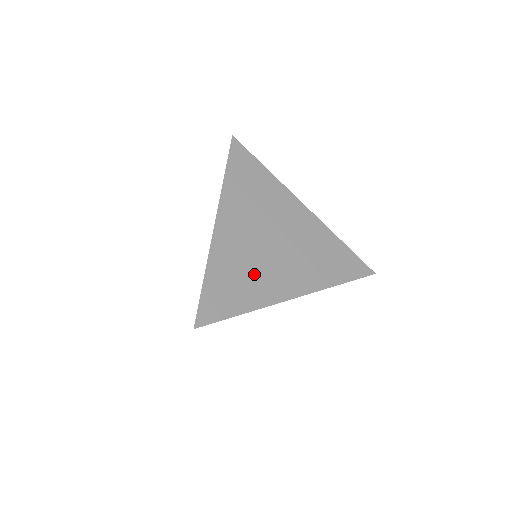
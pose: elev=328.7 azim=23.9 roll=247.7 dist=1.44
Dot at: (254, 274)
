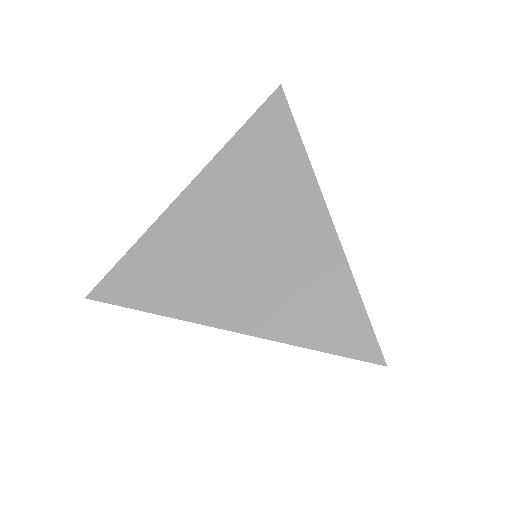
Dot at: (189, 272)
